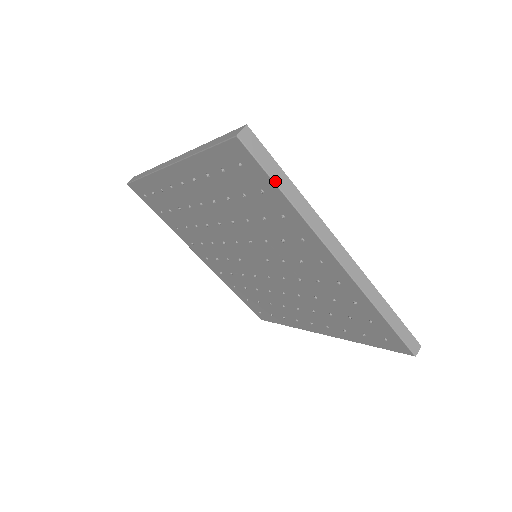
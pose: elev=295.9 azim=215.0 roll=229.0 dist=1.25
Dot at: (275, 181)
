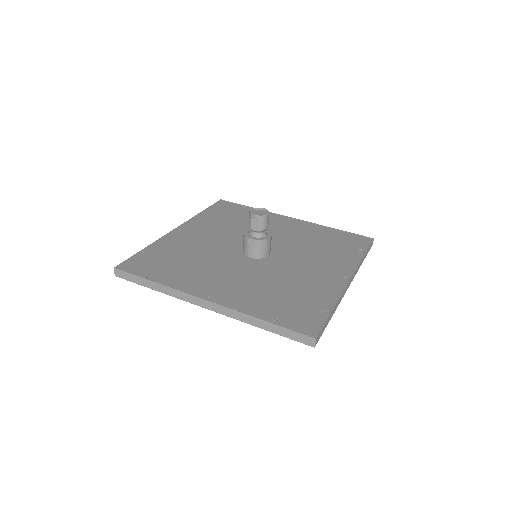
Dot at: occluded
